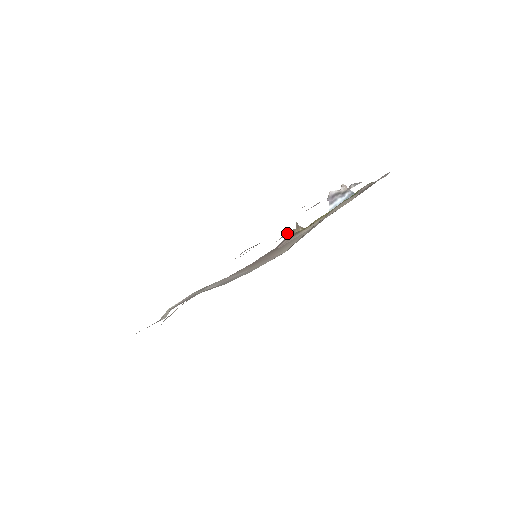
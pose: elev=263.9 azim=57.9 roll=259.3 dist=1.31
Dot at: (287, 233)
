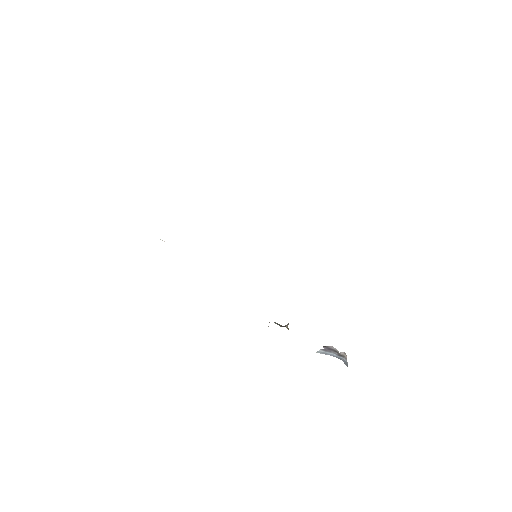
Dot at: occluded
